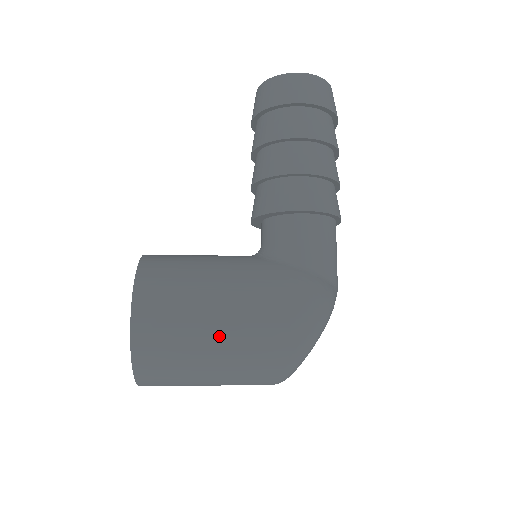
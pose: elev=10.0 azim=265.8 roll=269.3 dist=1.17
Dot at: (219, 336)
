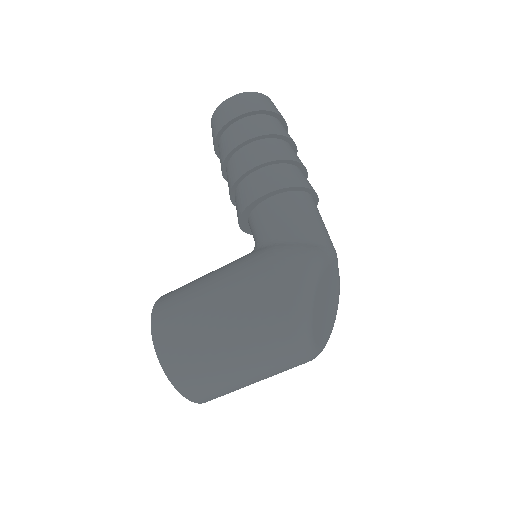
Dot at: (221, 327)
